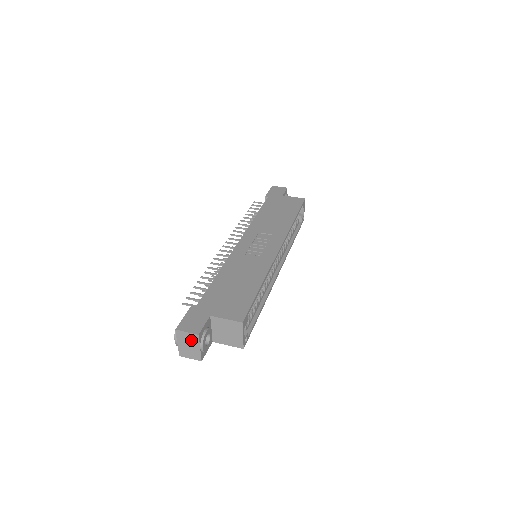
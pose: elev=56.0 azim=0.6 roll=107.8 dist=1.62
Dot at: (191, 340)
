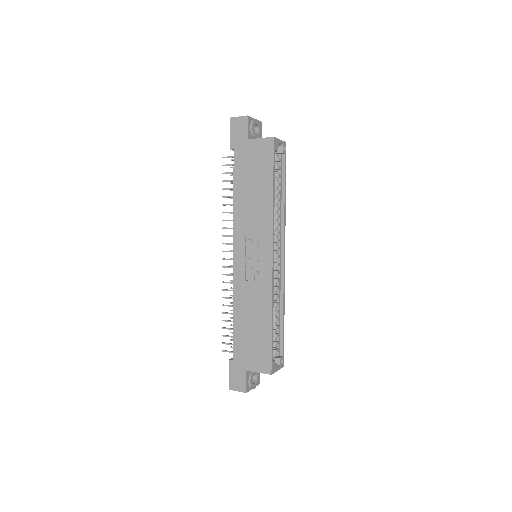
Dot at: occluded
